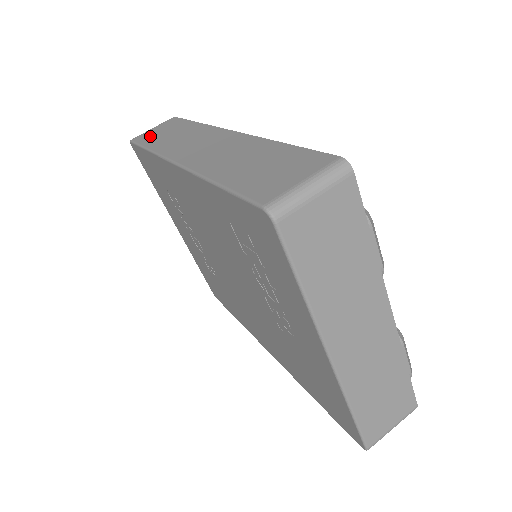
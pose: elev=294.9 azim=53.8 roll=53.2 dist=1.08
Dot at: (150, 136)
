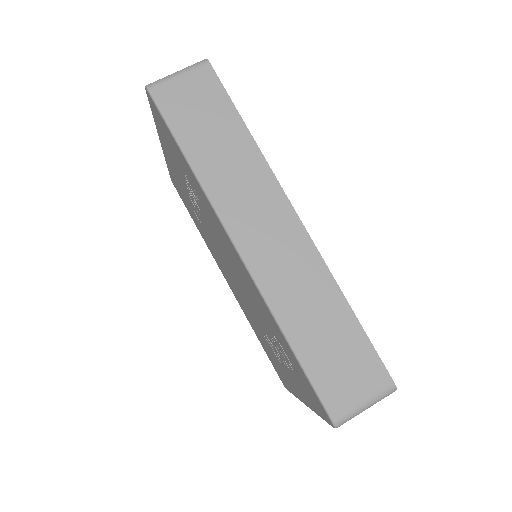
Dot at: (183, 112)
